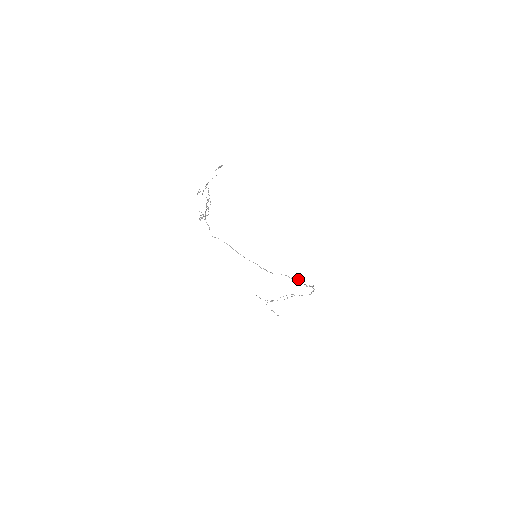
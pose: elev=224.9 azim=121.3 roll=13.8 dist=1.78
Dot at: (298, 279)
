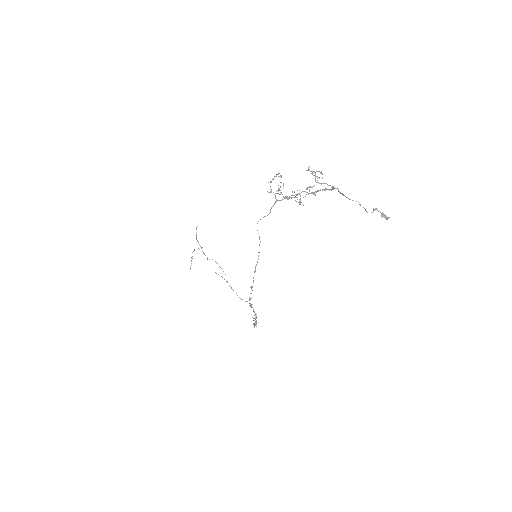
Dot at: occluded
